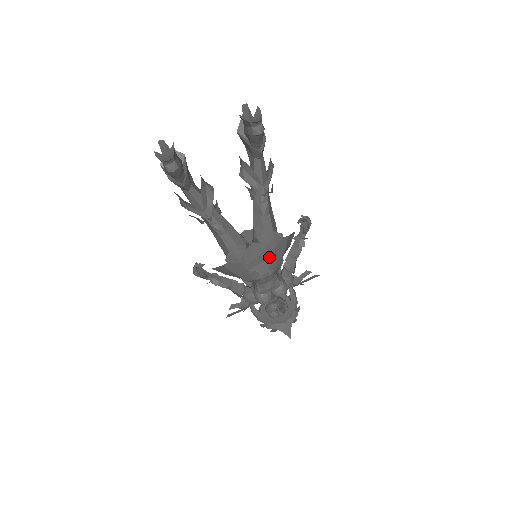
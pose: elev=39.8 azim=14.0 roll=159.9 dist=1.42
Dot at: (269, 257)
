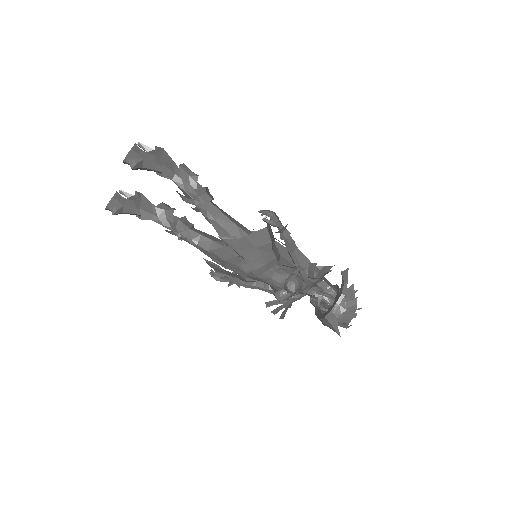
Dot at: (240, 259)
